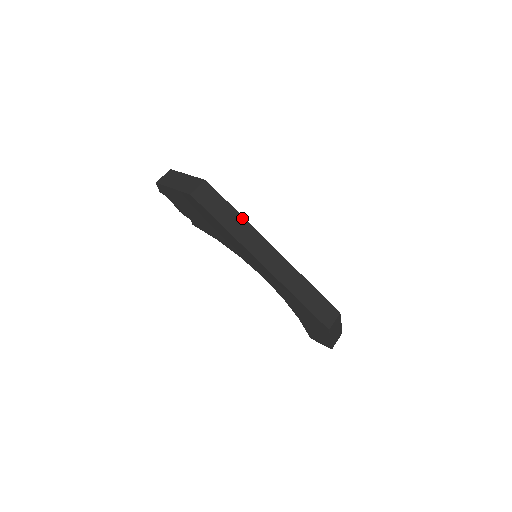
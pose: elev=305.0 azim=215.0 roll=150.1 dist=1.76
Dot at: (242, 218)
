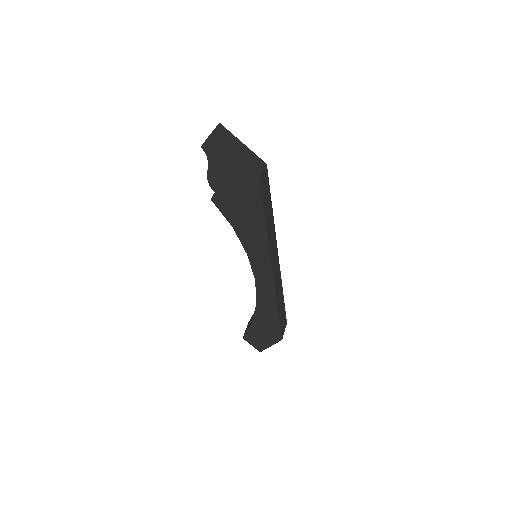
Dot at: (273, 217)
